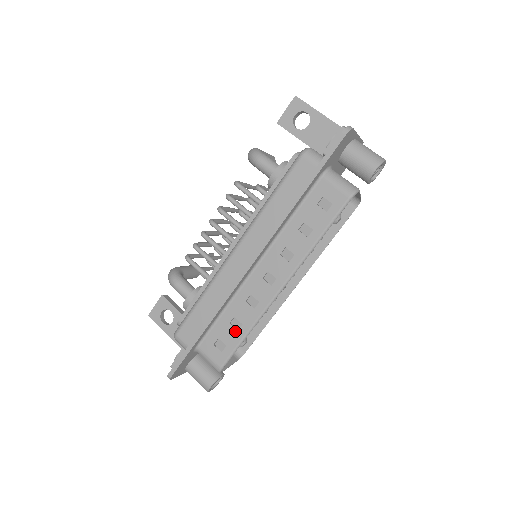
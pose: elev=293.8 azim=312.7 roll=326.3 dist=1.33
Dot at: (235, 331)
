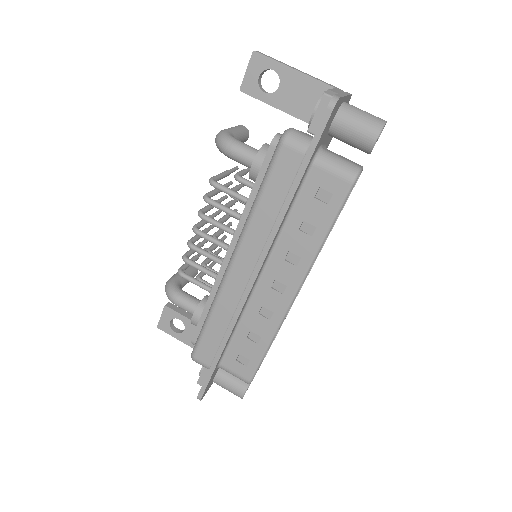
Dot at: (255, 345)
